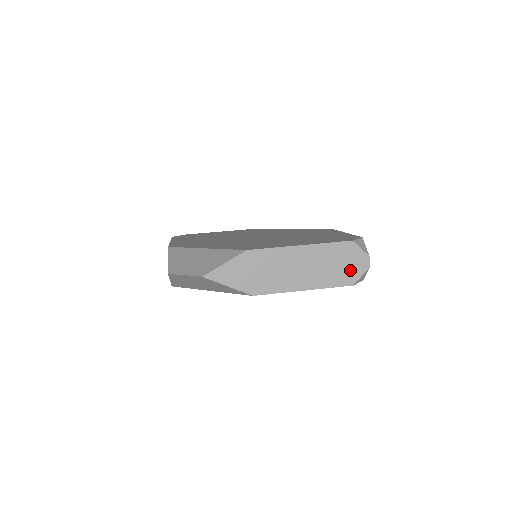
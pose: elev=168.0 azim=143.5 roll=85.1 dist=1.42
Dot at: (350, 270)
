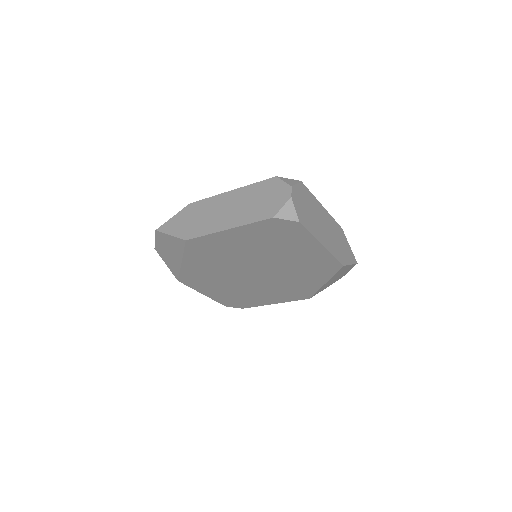
Dot at: (271, 203)
